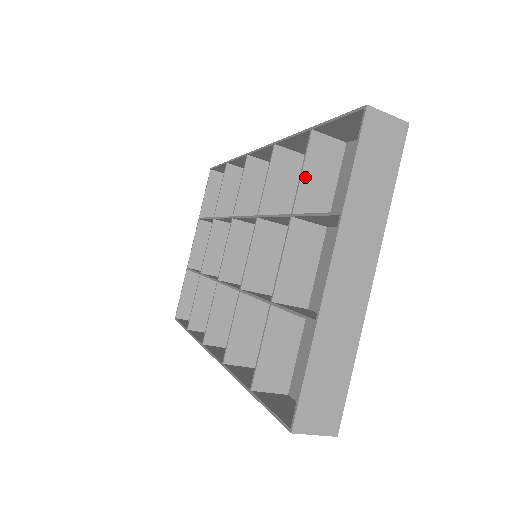
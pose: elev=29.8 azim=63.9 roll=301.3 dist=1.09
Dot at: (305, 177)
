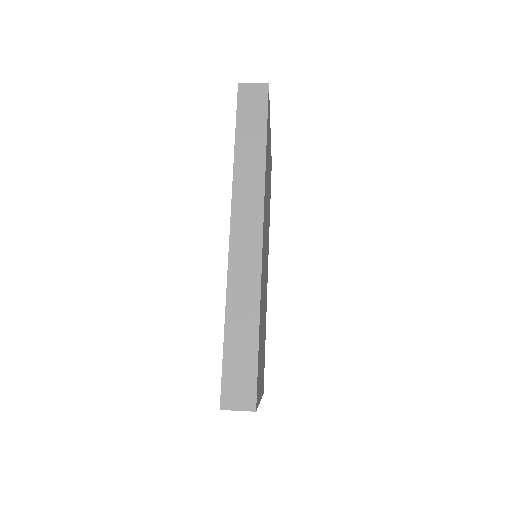
Dot at: occluded
